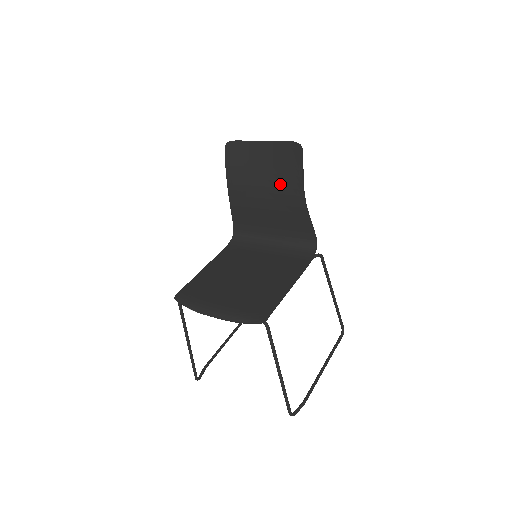
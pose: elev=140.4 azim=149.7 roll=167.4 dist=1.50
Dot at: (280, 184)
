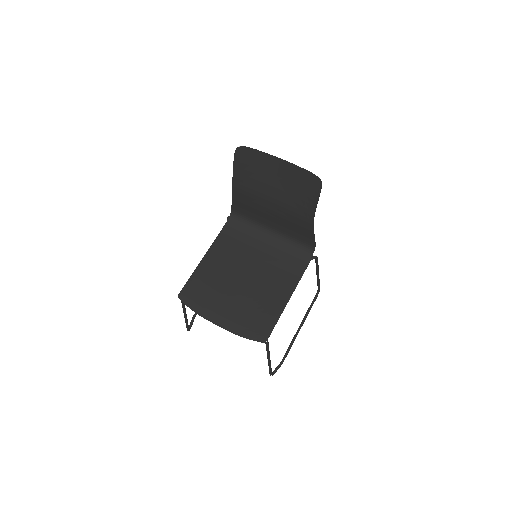
Dot at: (291, 203)
